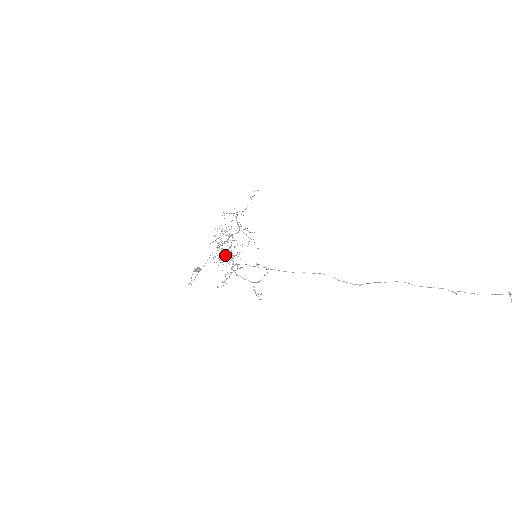
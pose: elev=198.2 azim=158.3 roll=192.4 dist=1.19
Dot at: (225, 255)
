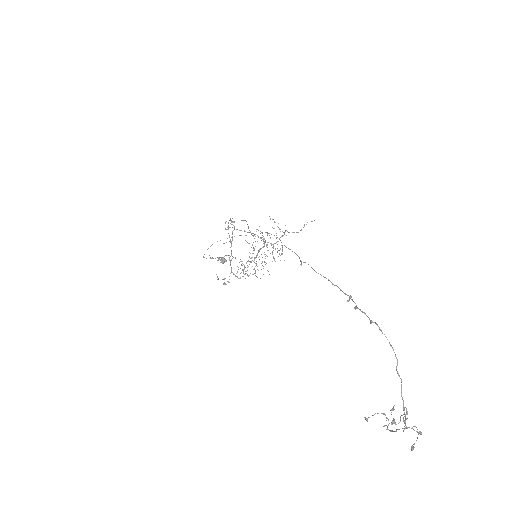
Dot at: (234, 228)
